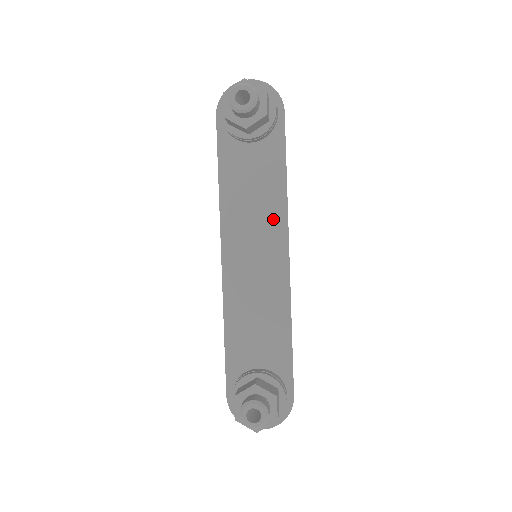
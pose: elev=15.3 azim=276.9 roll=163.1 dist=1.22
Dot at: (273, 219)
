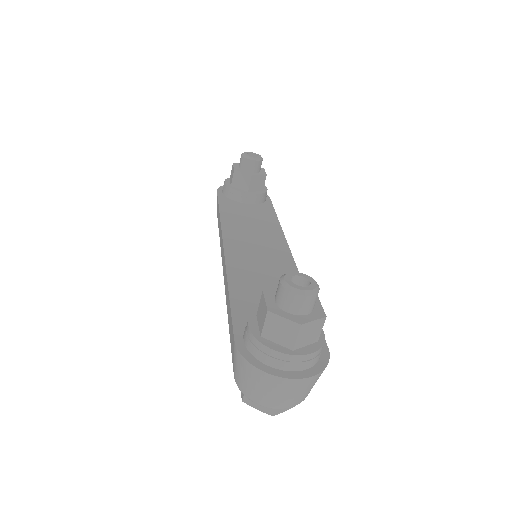
Dot at: (271, 234)
